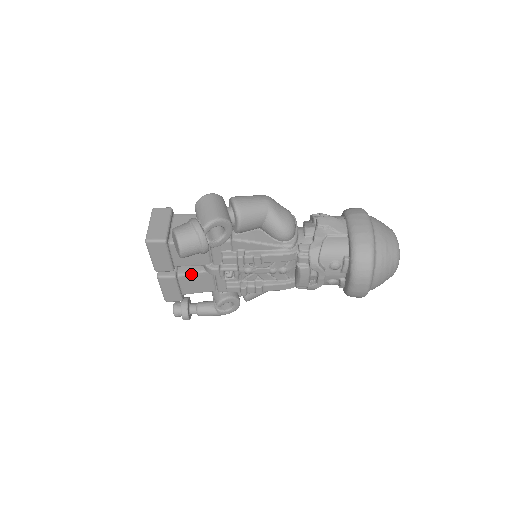
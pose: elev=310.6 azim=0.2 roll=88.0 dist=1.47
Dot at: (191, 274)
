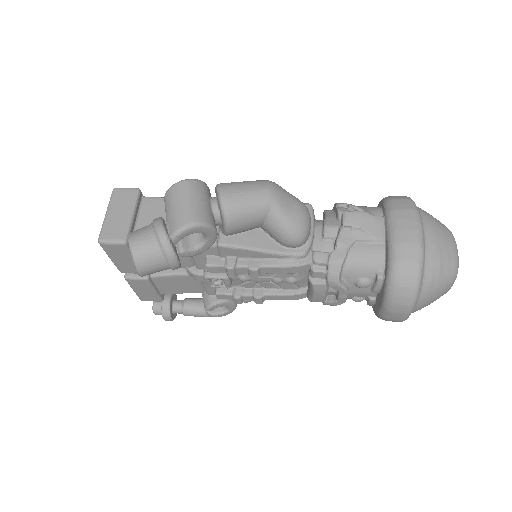
Dot at: (169, 275)
